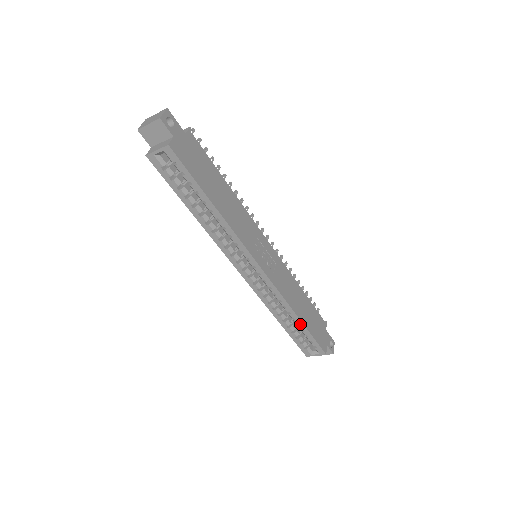
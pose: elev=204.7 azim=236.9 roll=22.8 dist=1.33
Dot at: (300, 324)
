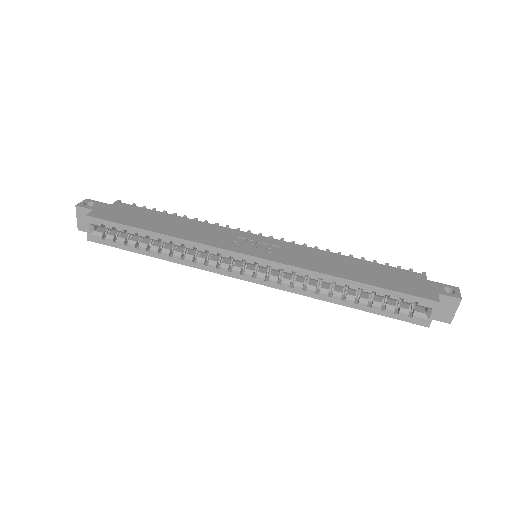
Dot at: (360, 286)
